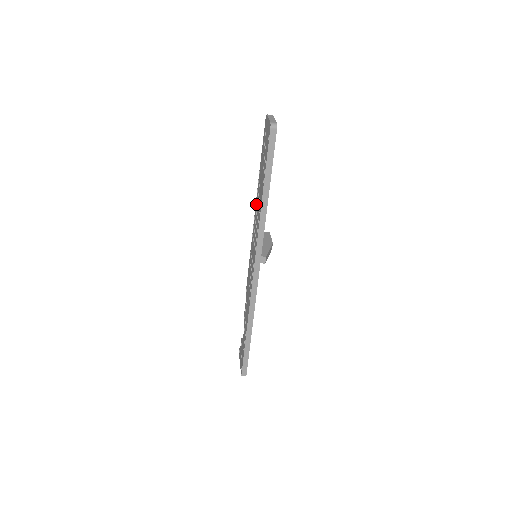
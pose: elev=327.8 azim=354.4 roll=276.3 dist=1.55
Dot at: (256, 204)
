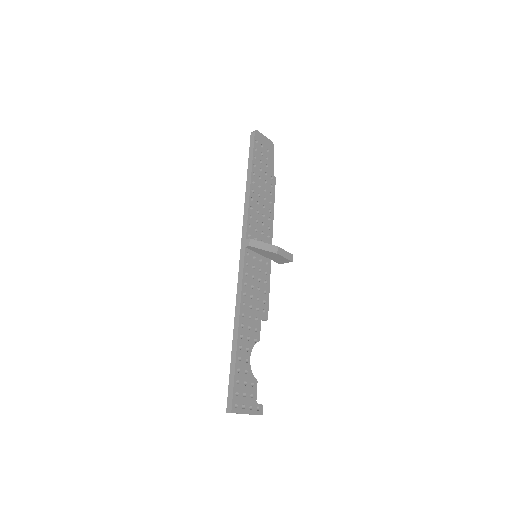
Dot at: occluded
